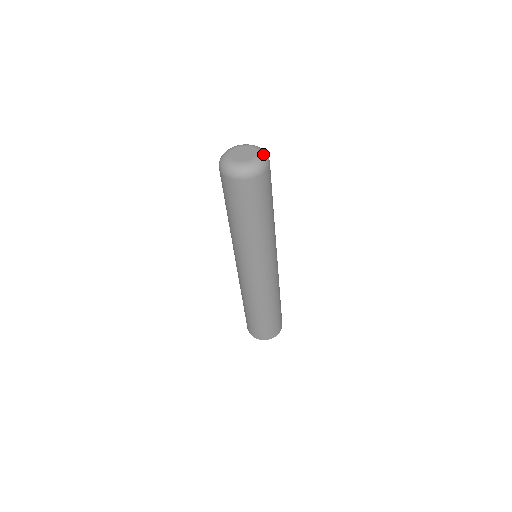
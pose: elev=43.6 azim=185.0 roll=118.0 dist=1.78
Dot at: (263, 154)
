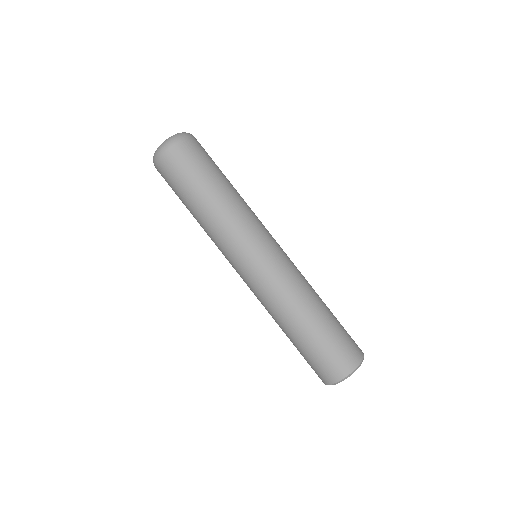
Dot at: (177, 133)
